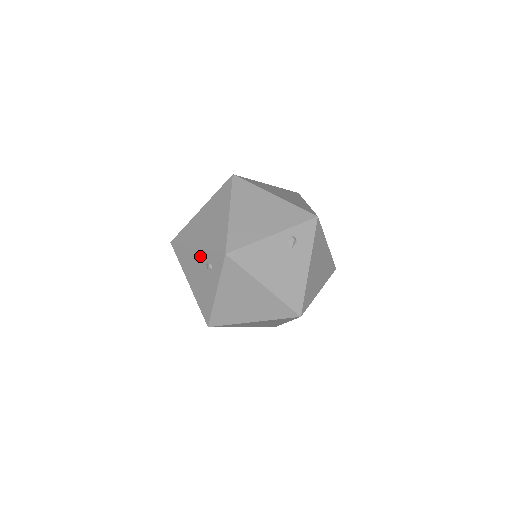
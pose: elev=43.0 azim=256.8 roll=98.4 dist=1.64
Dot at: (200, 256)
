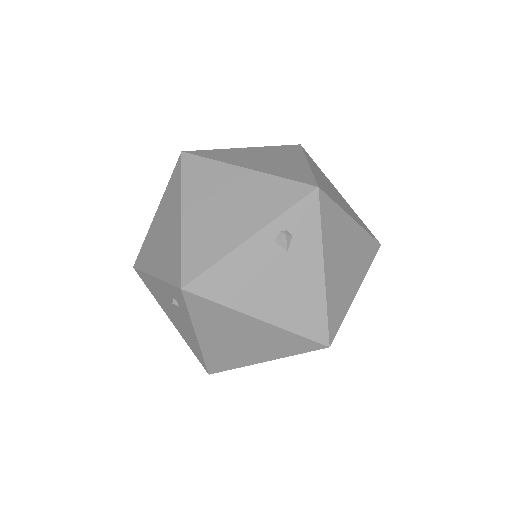
Dot at: (162, 288)
